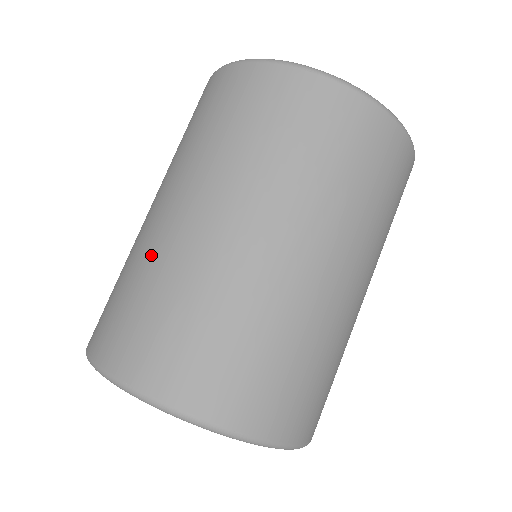
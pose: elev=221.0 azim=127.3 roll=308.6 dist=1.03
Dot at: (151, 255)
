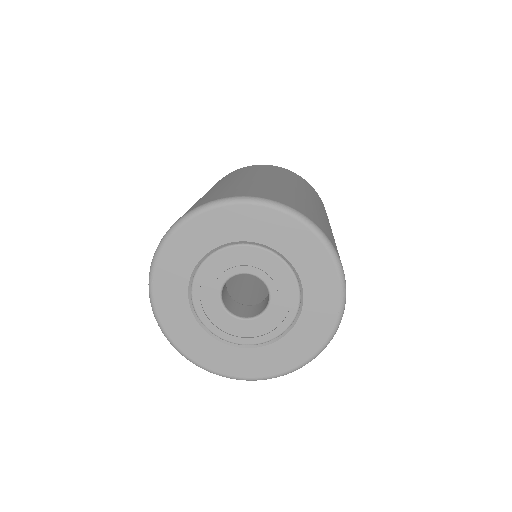
Dot at: (279, 186)
